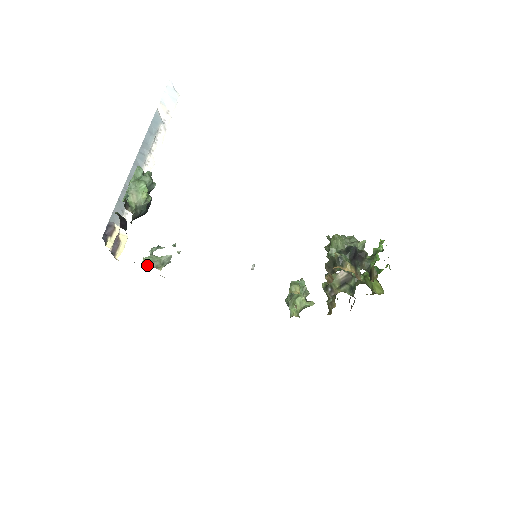
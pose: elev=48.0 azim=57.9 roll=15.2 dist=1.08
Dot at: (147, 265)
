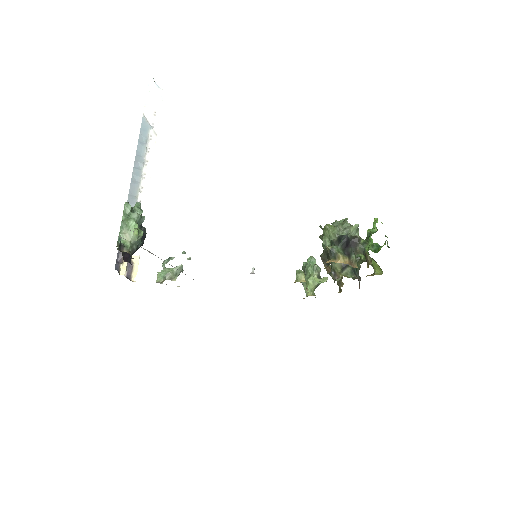
Dot at: (162, 280)
